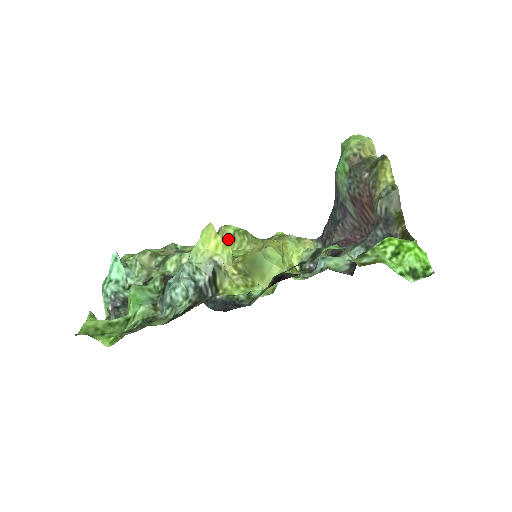
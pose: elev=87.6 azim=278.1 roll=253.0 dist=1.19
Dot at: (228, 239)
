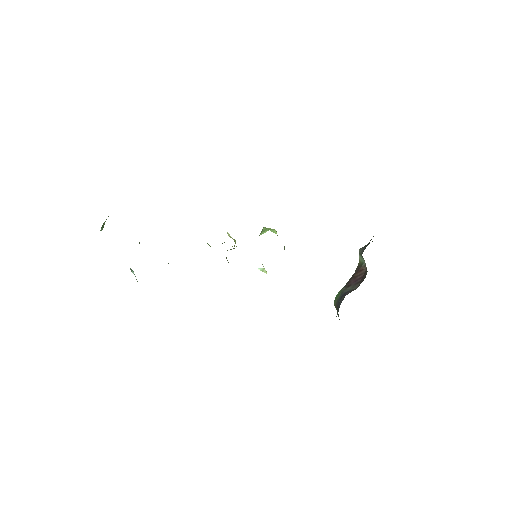
Dot at: occluded
